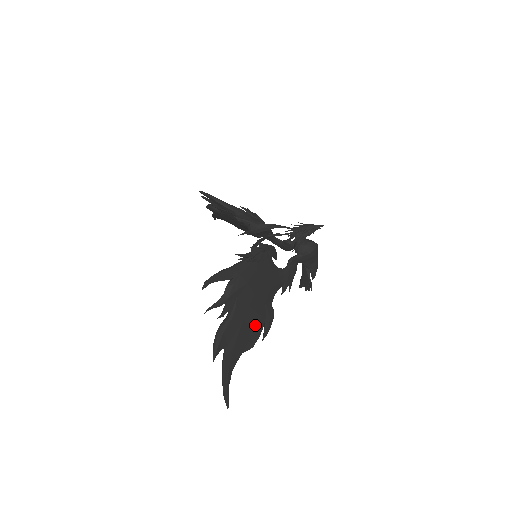
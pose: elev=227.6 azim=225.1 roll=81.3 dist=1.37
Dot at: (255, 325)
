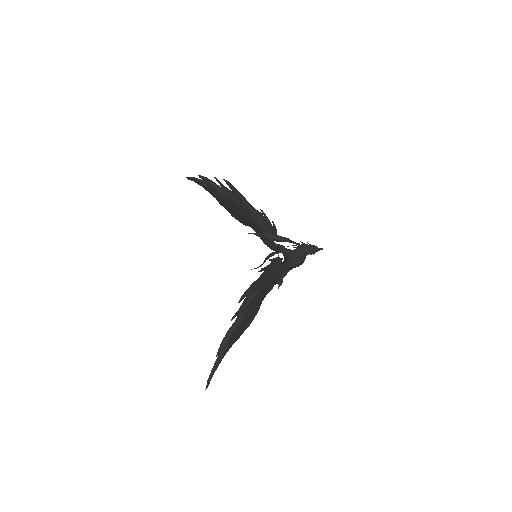
Dot at: occluded
